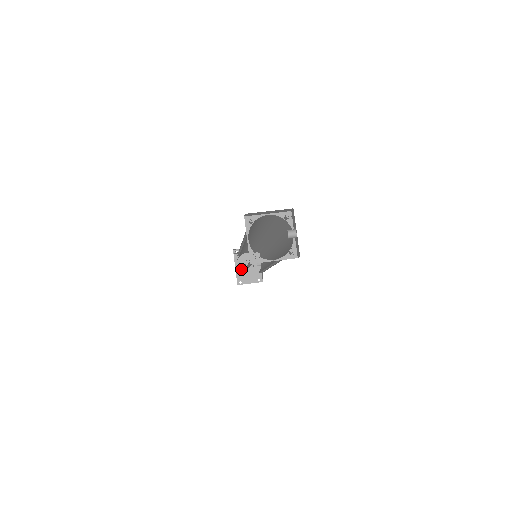
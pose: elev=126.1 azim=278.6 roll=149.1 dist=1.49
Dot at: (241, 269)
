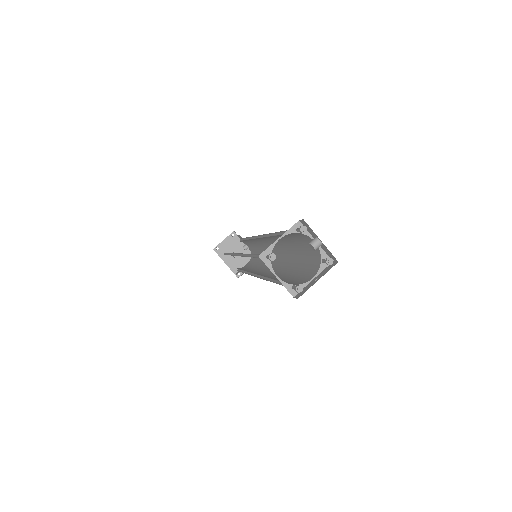
Dot at: (231, 262)
